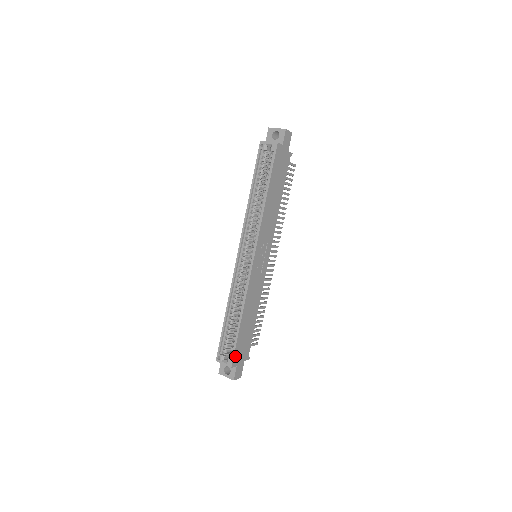
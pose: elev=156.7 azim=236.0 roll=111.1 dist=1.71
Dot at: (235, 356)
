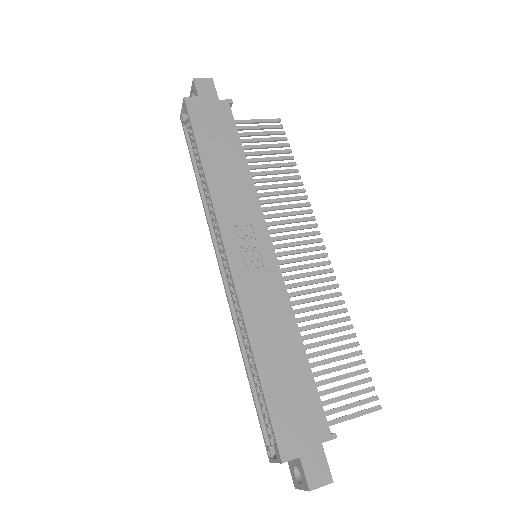
Dot at: (281, 437)
